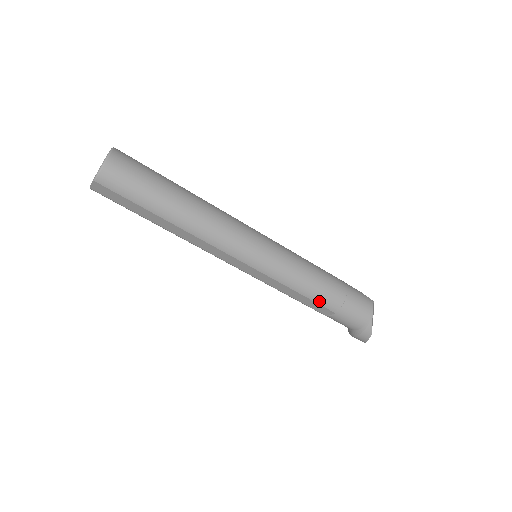
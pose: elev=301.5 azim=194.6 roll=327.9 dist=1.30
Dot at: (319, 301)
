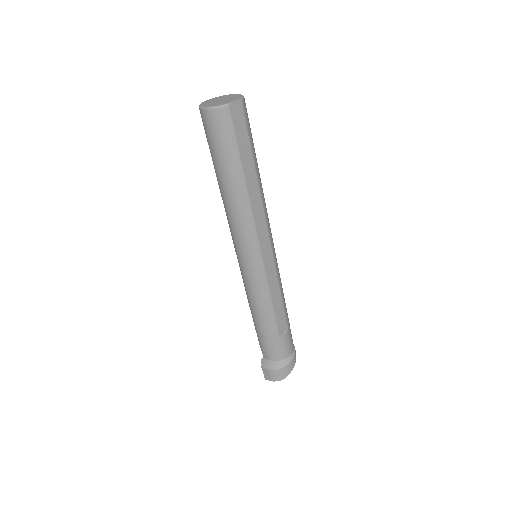
Dot at: (285, 311)
